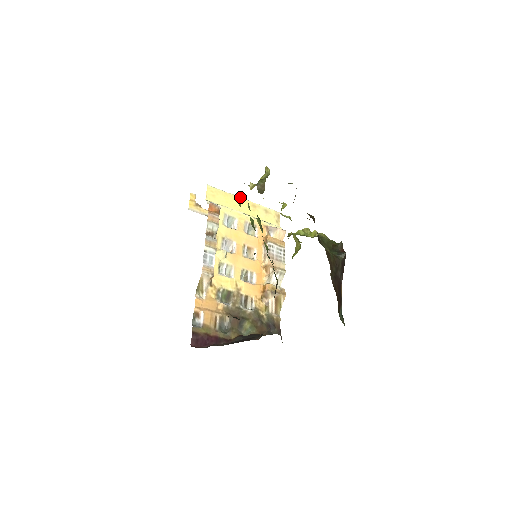
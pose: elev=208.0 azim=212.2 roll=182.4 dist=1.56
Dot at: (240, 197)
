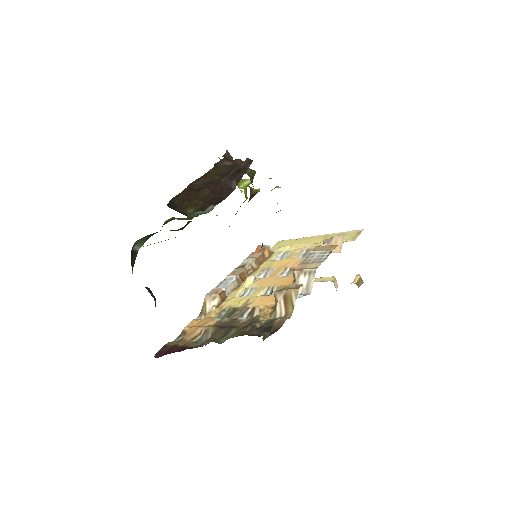
Dot at: (312, 236)
